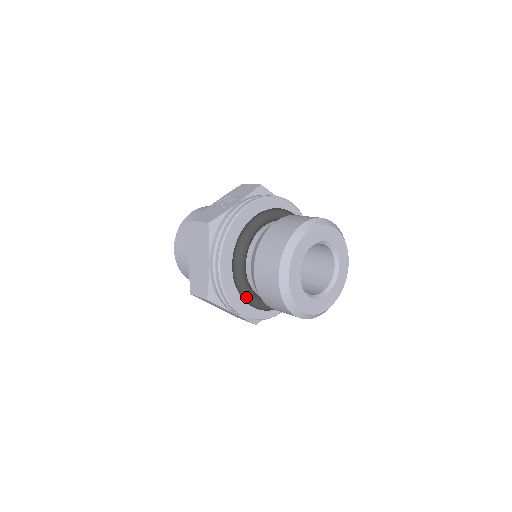
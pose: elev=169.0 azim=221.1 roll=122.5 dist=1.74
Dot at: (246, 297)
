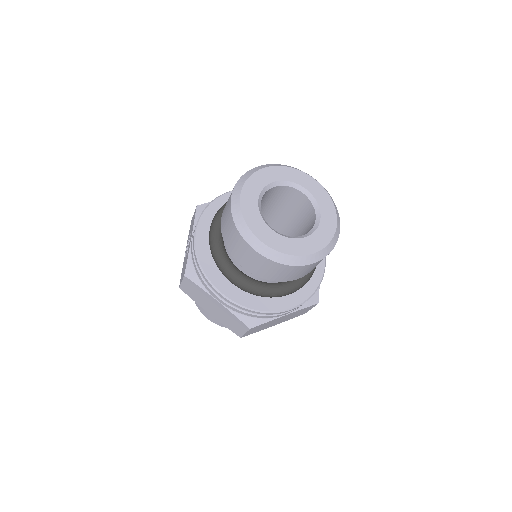
Dot at: (271, 294)
